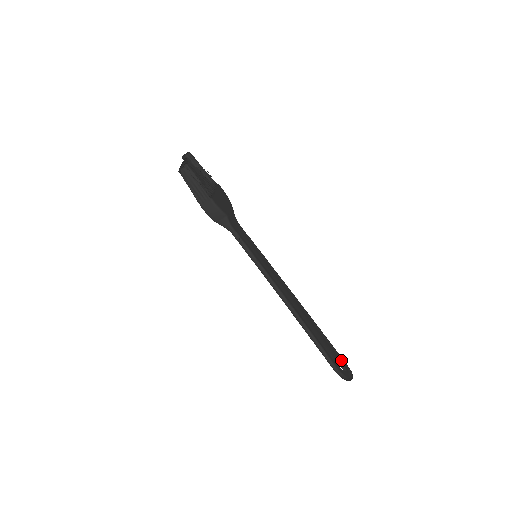
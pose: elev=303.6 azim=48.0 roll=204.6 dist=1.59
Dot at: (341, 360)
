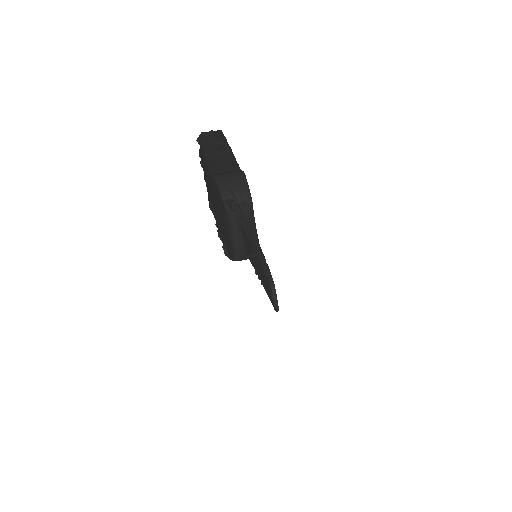
Dot at: occluded
